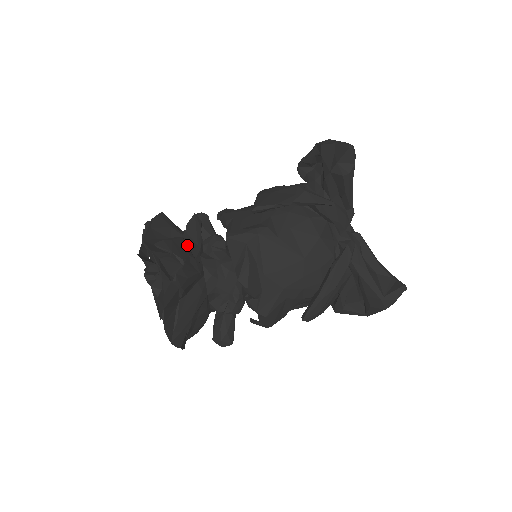
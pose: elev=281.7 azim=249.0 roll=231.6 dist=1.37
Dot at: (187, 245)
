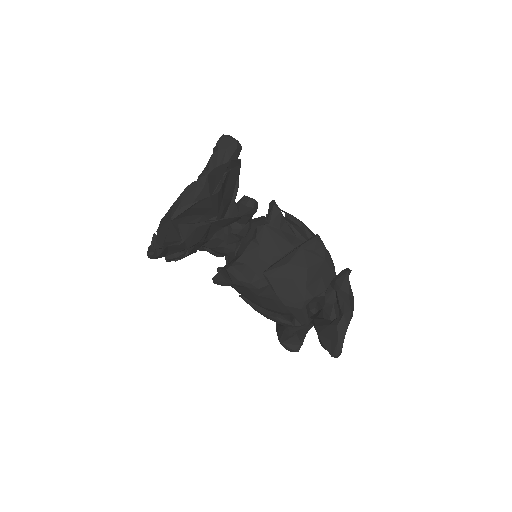
Dot at: (210, 228)
